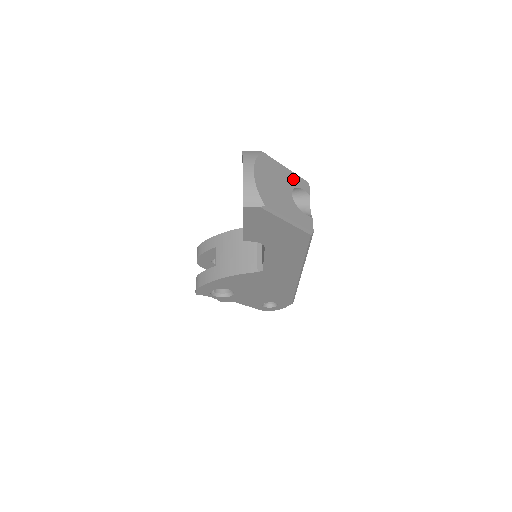
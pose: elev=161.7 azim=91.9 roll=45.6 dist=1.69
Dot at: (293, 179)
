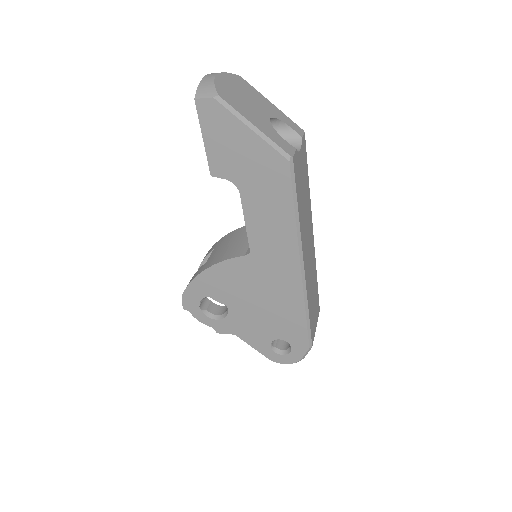
Dot at: (279, 114)
